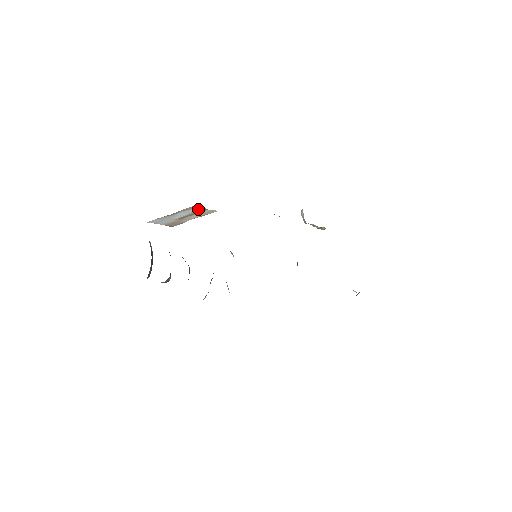
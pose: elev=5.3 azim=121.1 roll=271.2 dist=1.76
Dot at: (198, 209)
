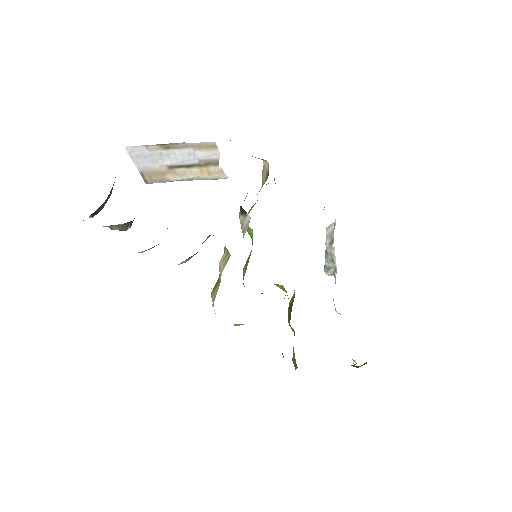
Dot at: (209, 156)
